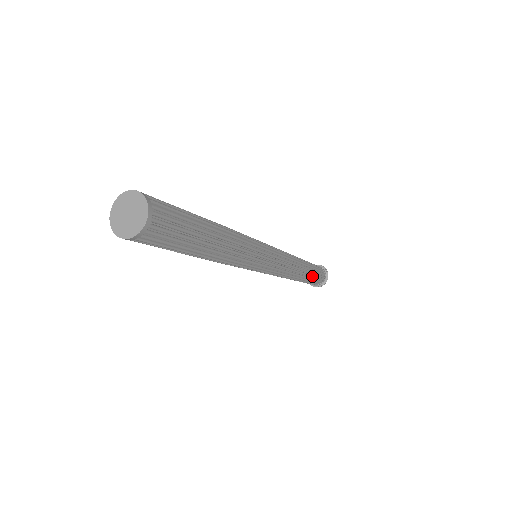
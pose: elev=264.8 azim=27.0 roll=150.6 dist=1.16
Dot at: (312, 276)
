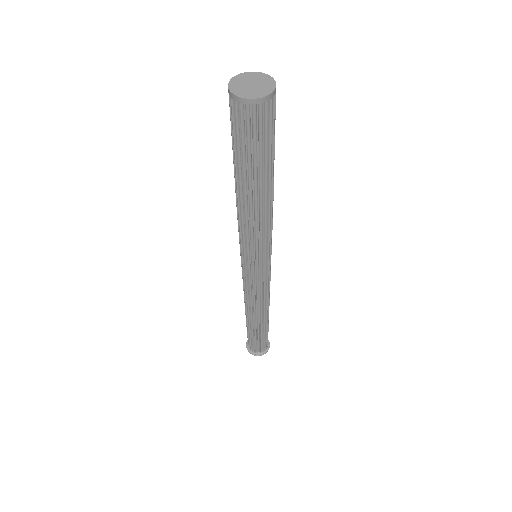
Dot at: (267, 327)
